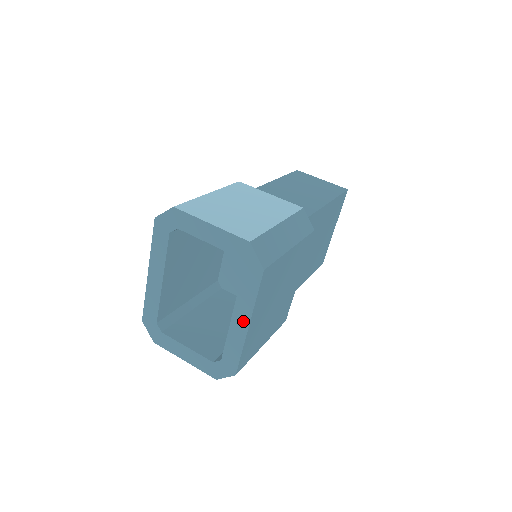
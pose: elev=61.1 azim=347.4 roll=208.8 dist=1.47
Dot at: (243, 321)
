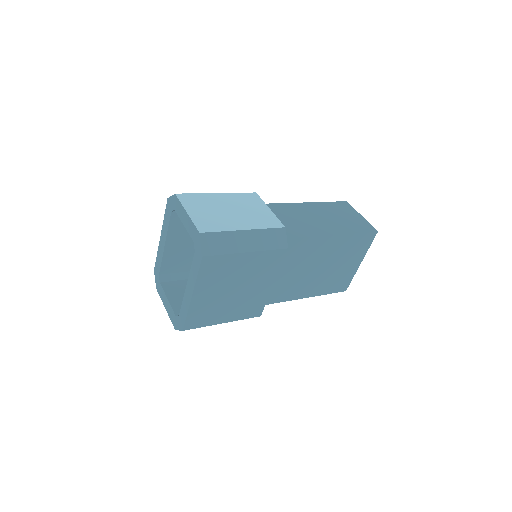
Dot at: (190, 291)
